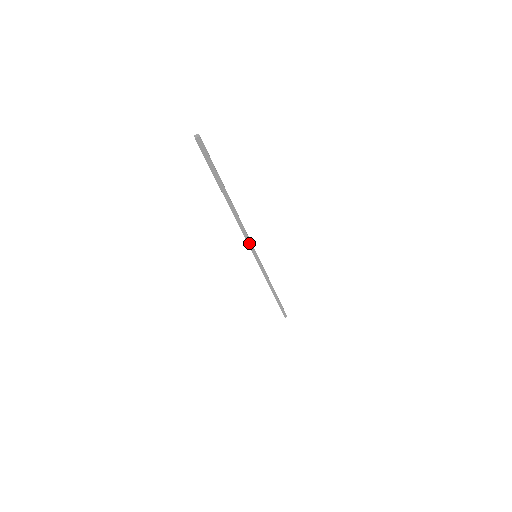
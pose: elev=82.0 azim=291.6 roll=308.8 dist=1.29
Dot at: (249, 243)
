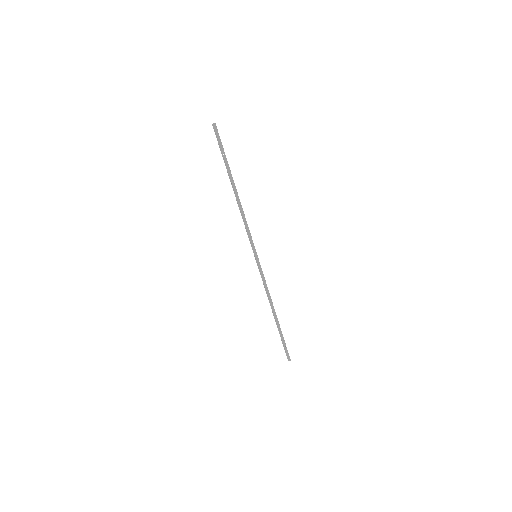
Dot at: (250, 237)
